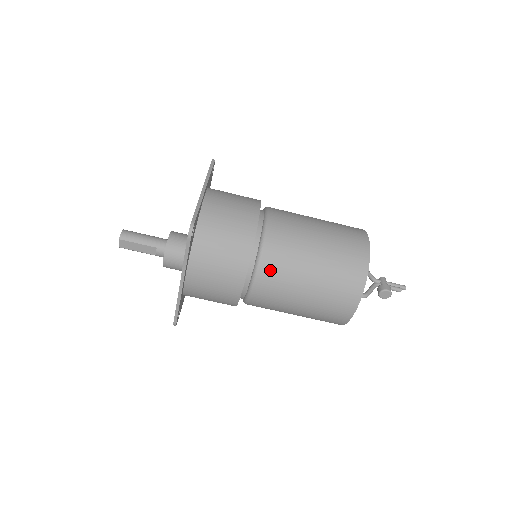
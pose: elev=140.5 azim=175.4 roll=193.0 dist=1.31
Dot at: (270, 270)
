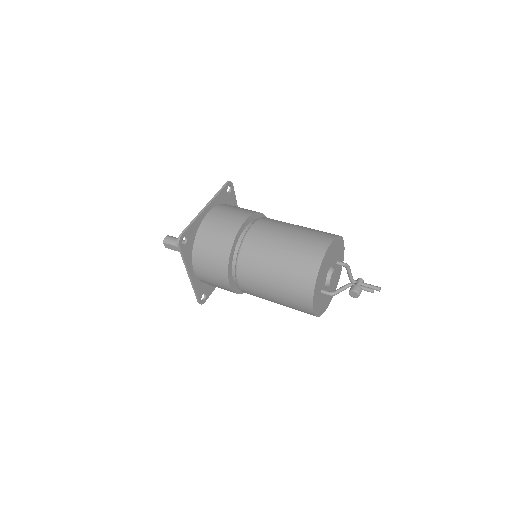
Dot at: (245, 269)
